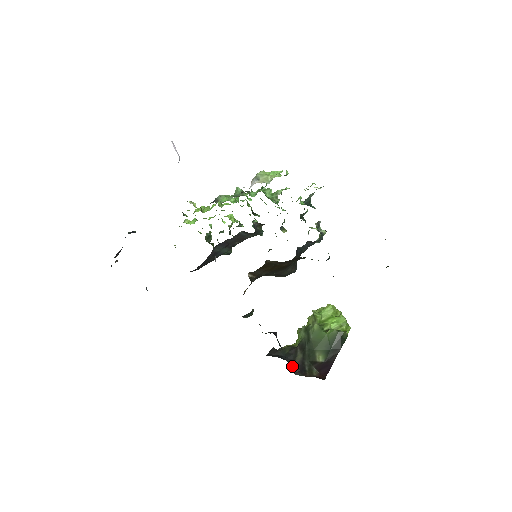
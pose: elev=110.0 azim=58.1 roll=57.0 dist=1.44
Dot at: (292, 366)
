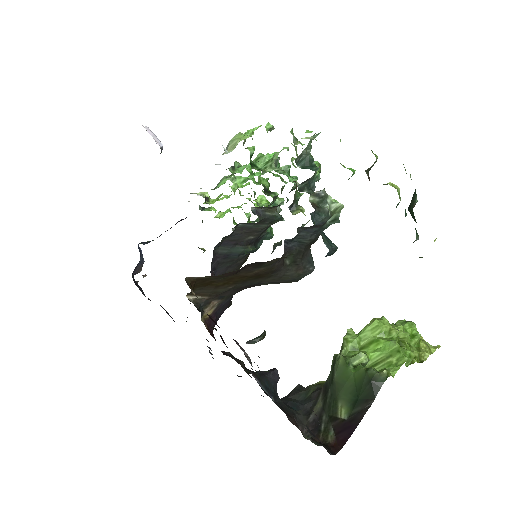
Dot at: (304, 420)
